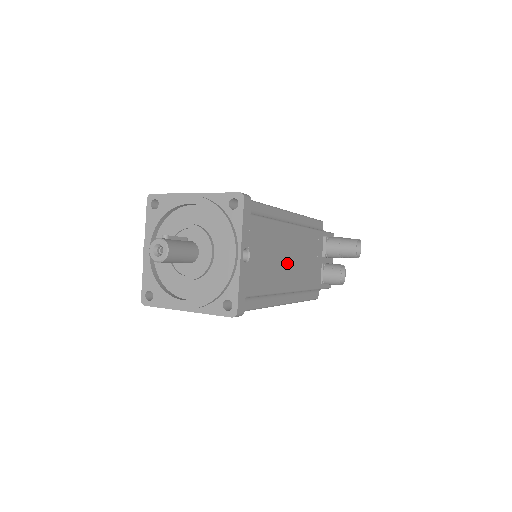
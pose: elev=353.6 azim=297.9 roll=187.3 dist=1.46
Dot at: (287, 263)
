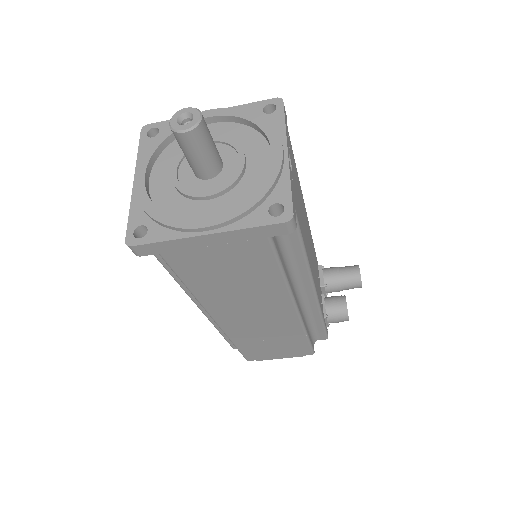
Dot at: (308, 240)
